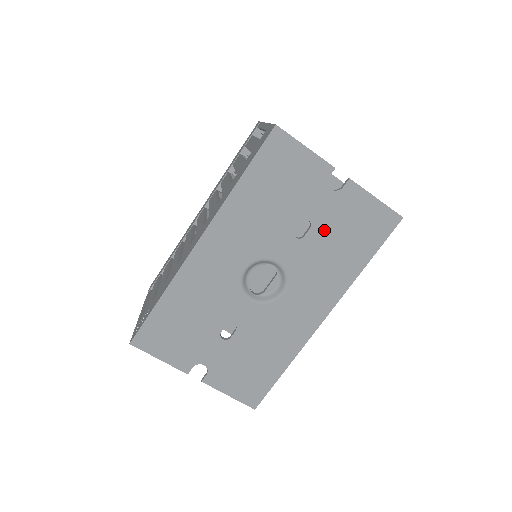
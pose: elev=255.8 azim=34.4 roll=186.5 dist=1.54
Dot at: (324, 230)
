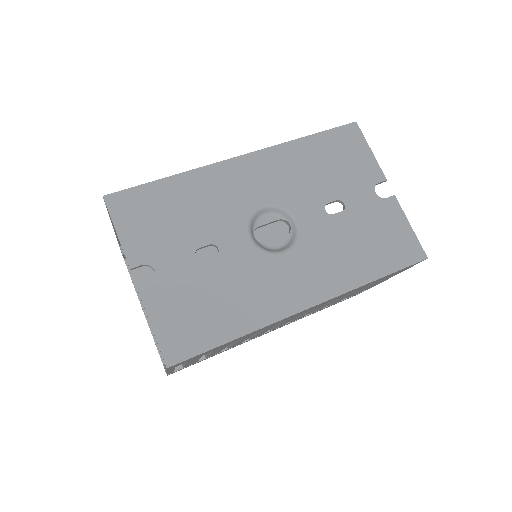
Dot at: (353, 221)
